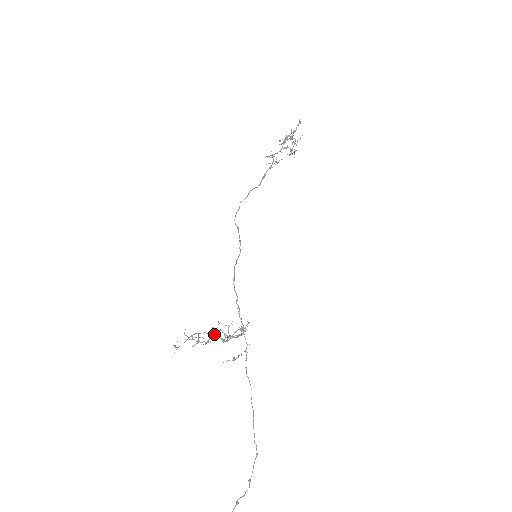
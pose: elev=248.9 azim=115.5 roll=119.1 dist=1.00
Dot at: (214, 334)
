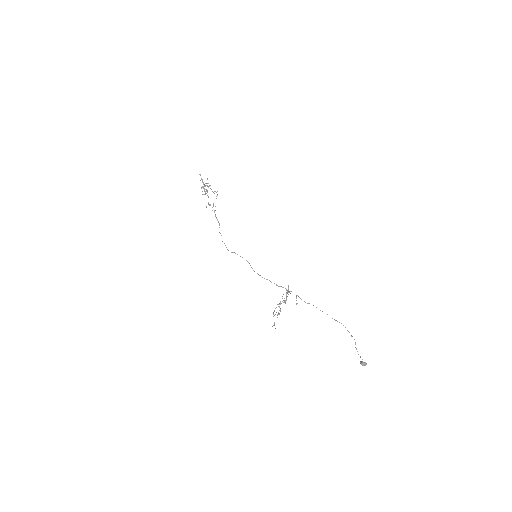
Dot at: occluded
